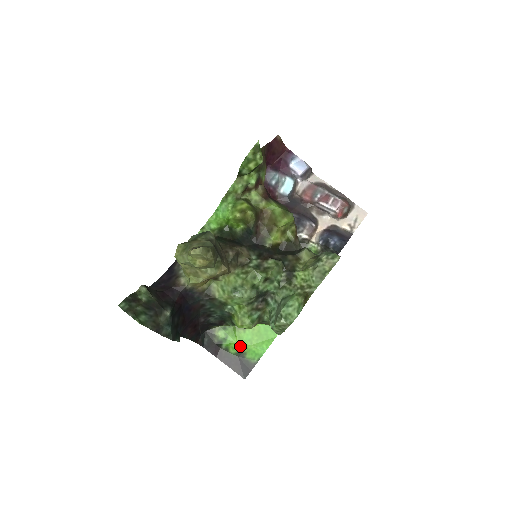
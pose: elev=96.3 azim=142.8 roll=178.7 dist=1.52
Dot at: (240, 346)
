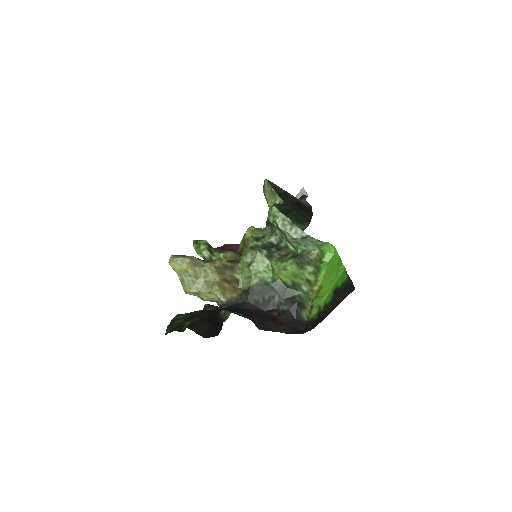
Dot at: (330, 293)
